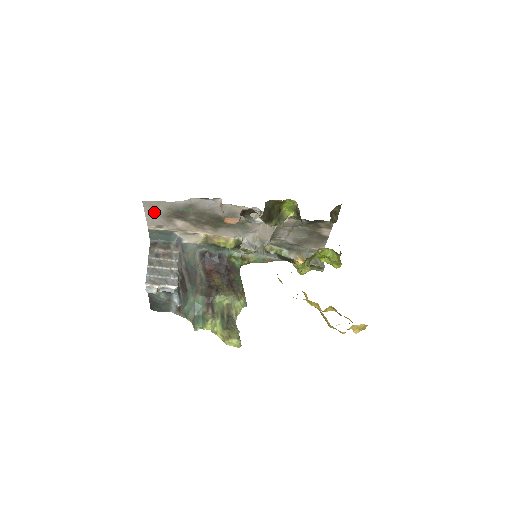
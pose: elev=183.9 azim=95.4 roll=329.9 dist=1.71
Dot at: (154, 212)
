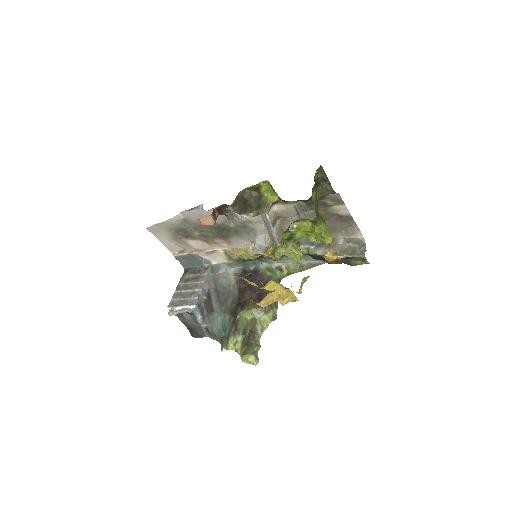
Dot at: (164, 237)
